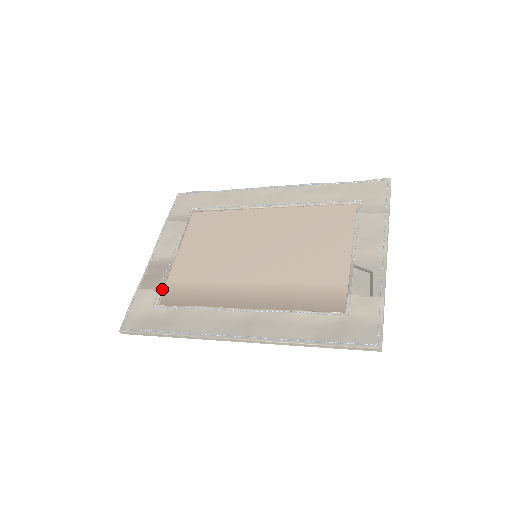
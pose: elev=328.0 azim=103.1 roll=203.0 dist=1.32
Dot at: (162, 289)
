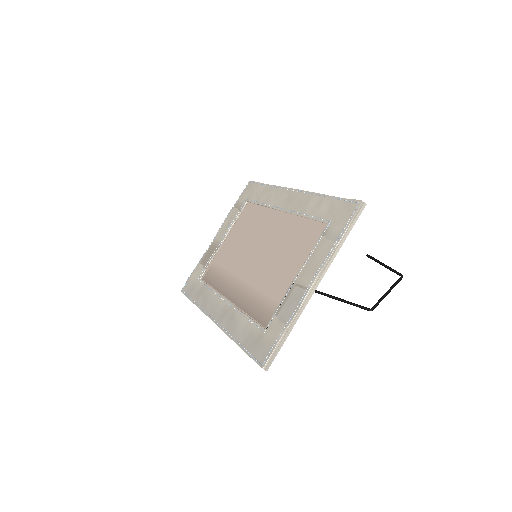
Dot at: (207, 267)
